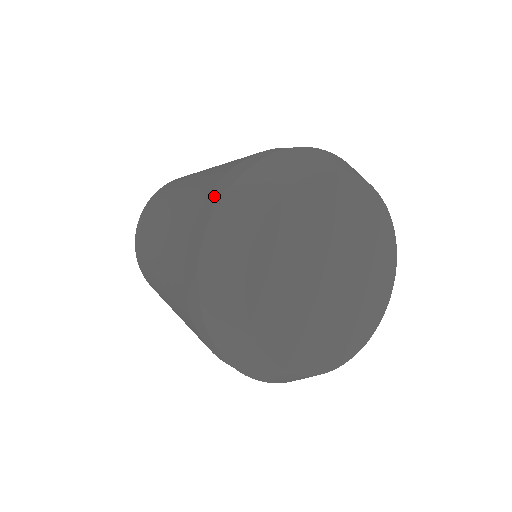
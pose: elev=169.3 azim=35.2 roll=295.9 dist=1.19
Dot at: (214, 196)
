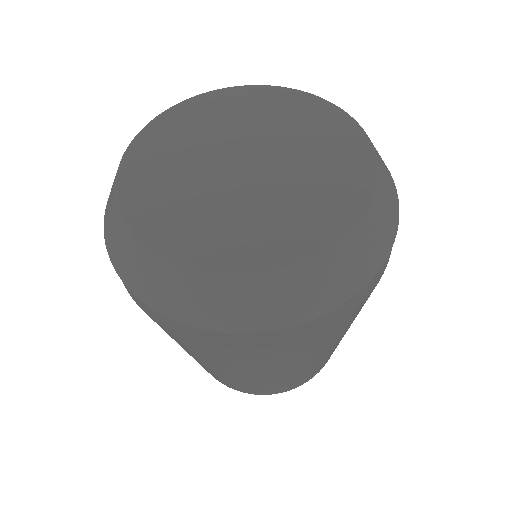
Dot at: occluded
